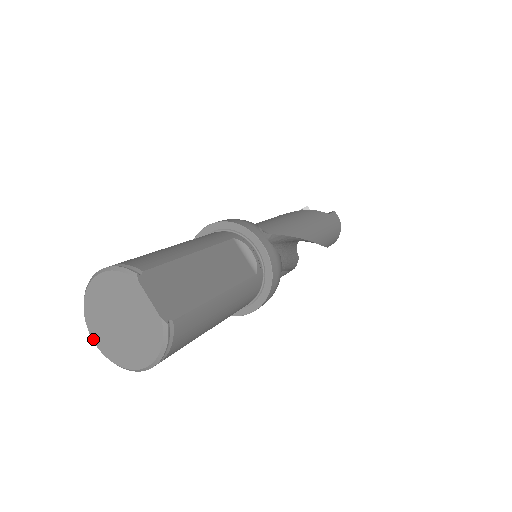
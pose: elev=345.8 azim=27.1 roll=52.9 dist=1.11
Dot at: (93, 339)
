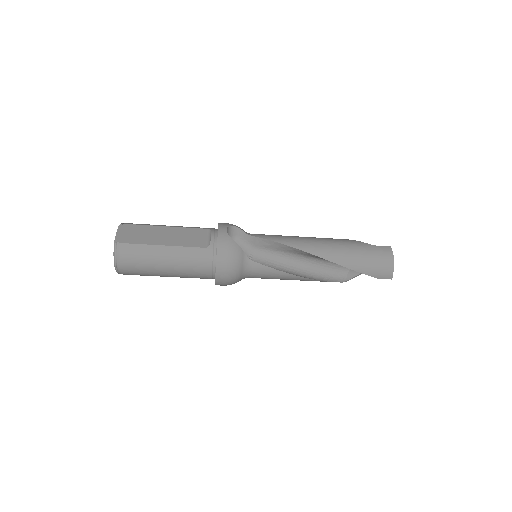
Dot at: occluded
